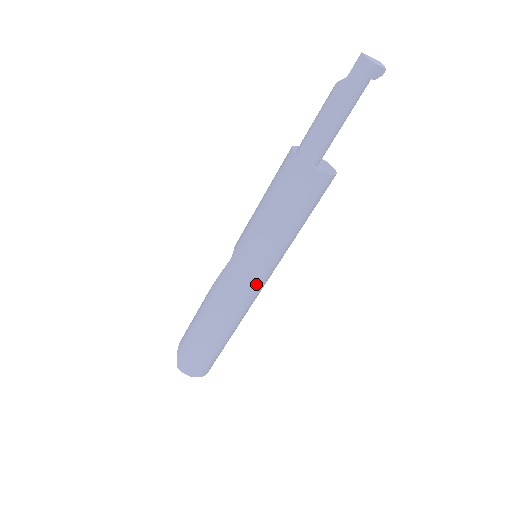
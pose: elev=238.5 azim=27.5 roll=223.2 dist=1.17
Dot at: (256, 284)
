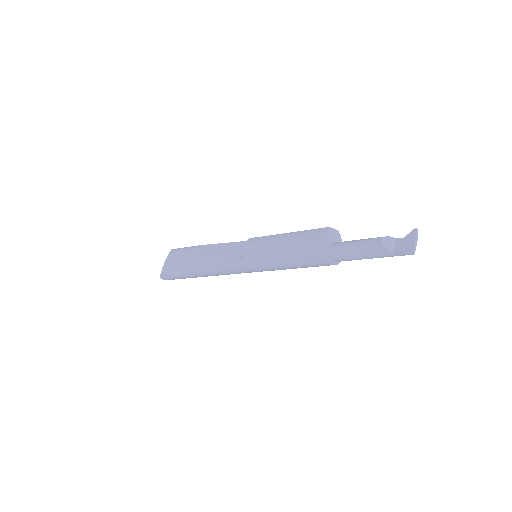
Dot at: occluded
